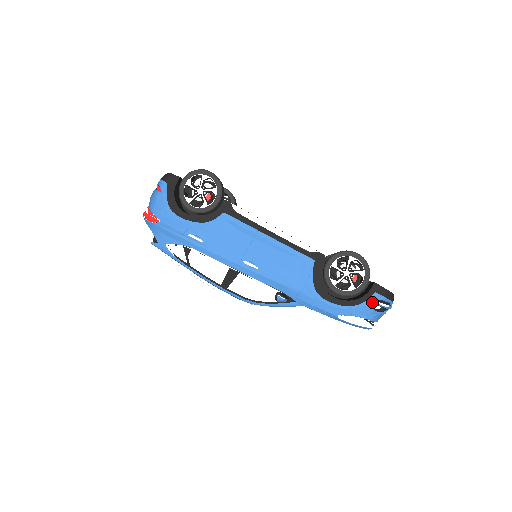
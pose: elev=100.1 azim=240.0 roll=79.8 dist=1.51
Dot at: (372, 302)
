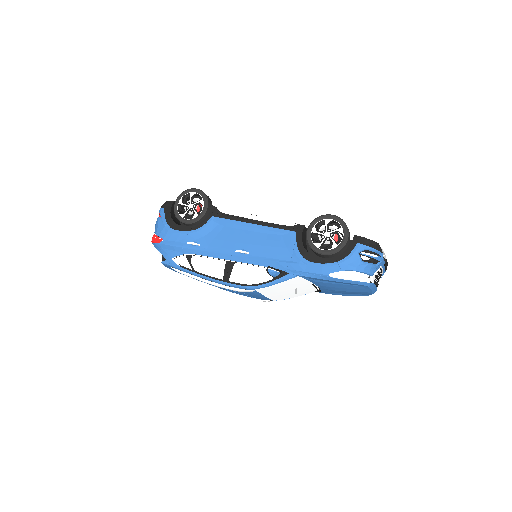
Dot at: (357, 253)
